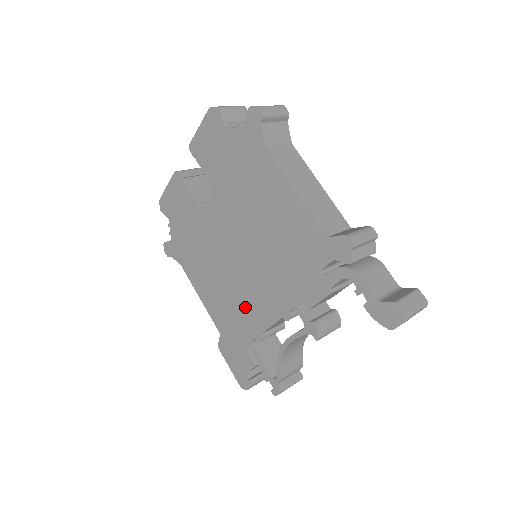
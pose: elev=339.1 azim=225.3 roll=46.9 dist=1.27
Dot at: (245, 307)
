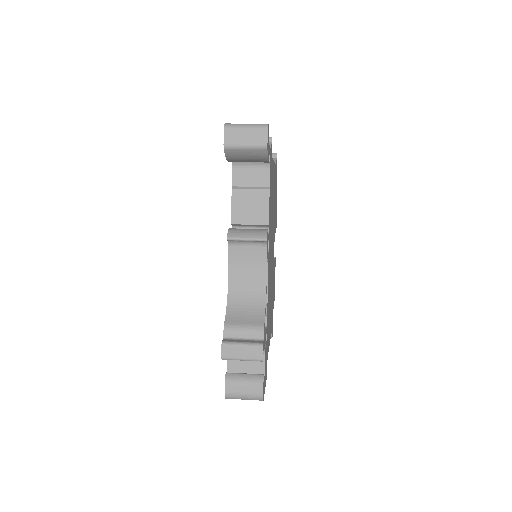
Dot at: occluded
